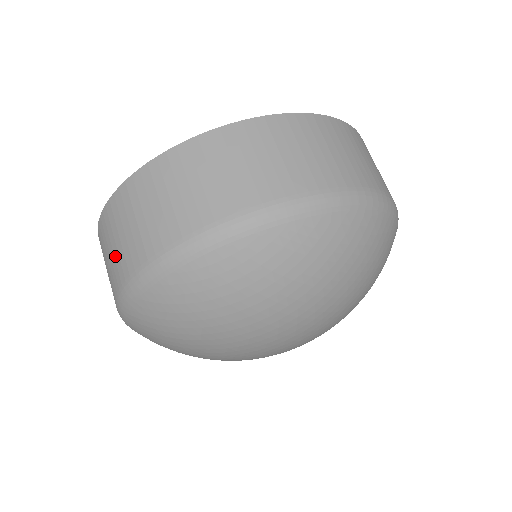
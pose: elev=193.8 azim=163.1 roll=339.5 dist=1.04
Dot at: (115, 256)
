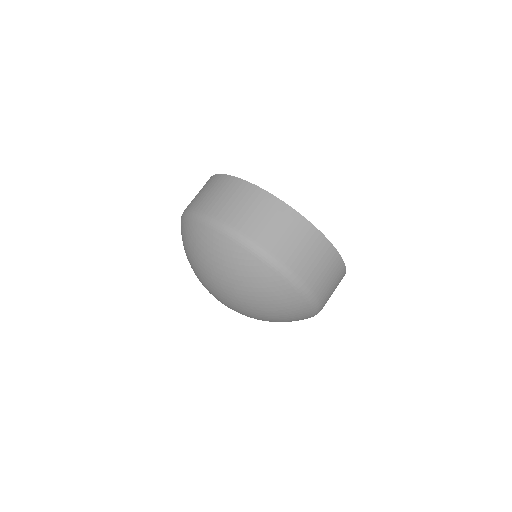
Dot at: (199, 196)
